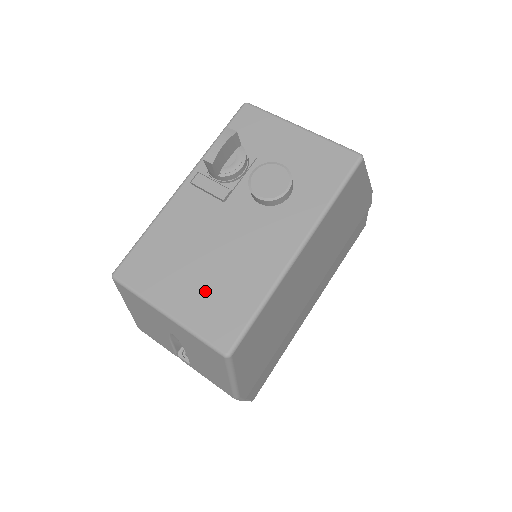
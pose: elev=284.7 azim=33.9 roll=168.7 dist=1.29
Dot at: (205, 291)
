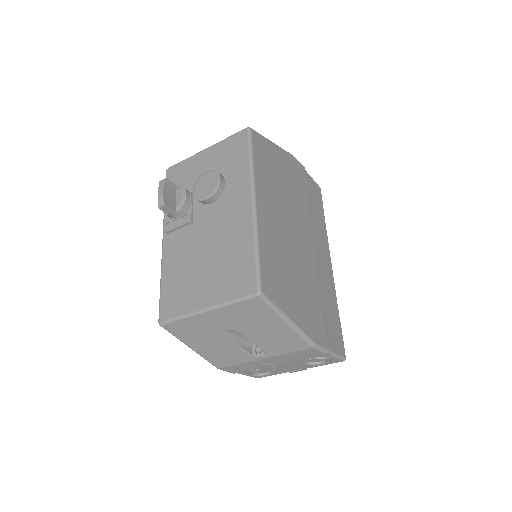
Dot at: (218, 275)
